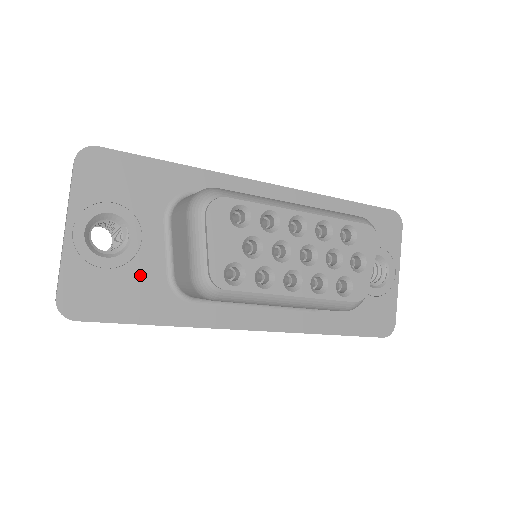
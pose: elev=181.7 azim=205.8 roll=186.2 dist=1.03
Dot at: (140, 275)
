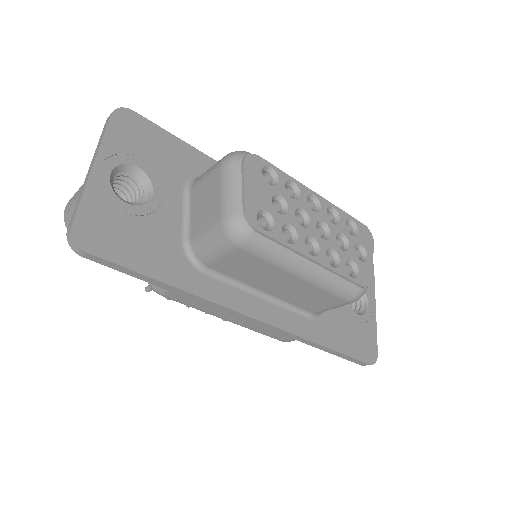
Dot at: (157, 230)
